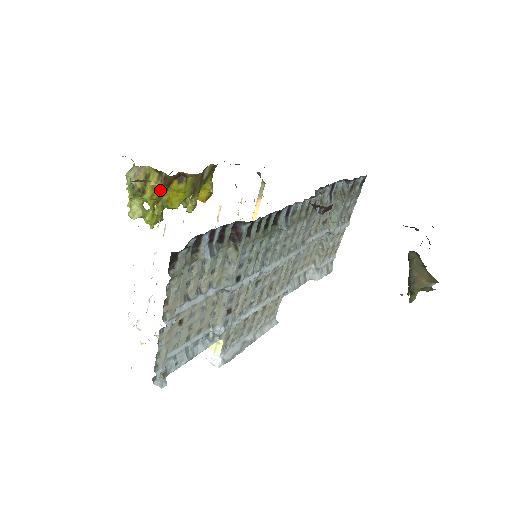
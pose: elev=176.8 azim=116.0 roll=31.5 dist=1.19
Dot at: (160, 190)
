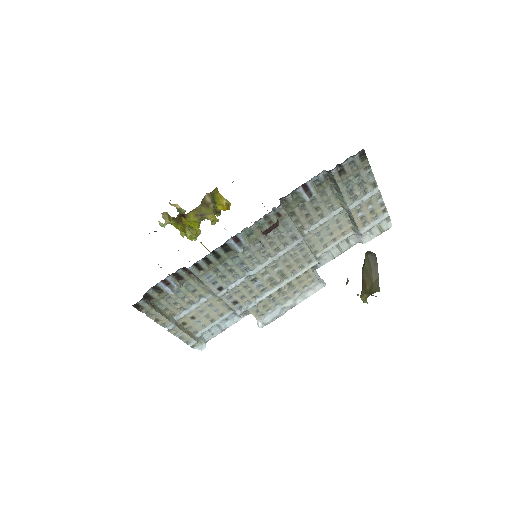
Dot at: (178, 224)
